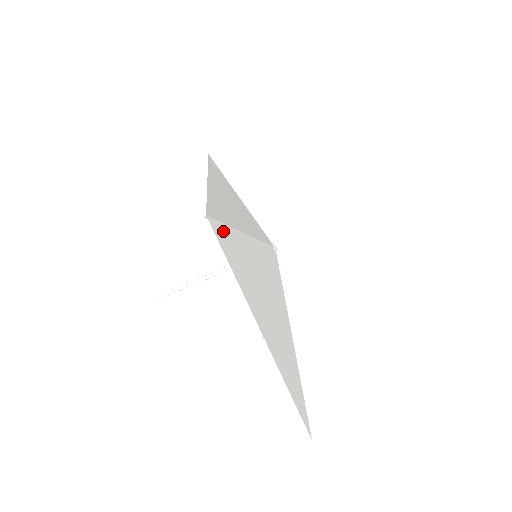
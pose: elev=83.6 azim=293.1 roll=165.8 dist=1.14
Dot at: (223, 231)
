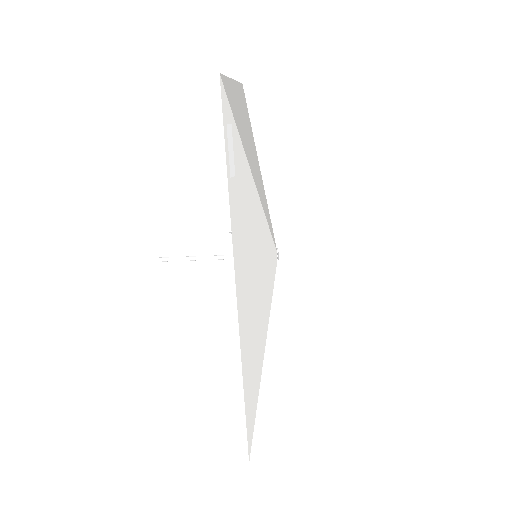
Dot at: (253, 431)
